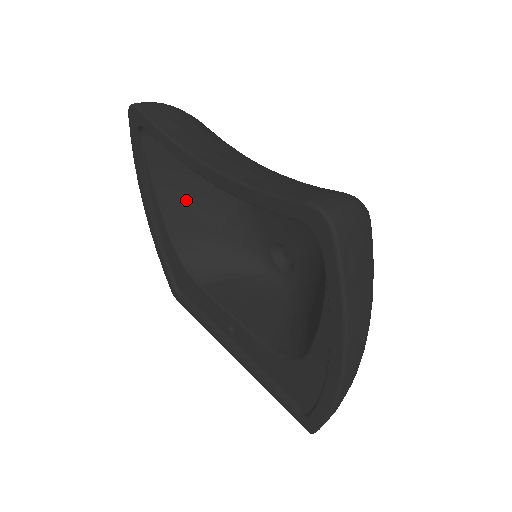
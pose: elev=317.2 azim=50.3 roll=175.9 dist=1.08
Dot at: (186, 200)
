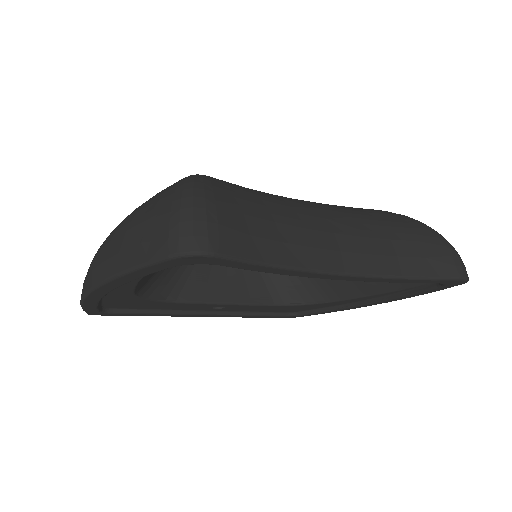
Dot at: occluded
